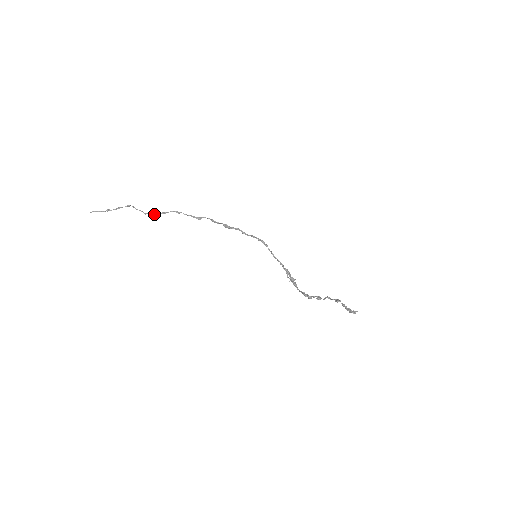
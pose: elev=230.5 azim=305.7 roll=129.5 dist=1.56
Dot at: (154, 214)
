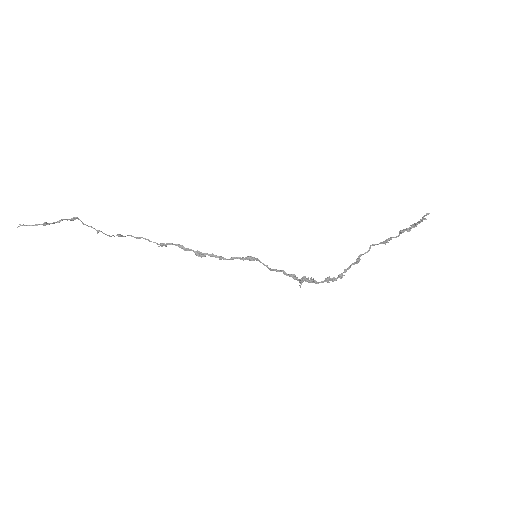
Dot at: occluded
